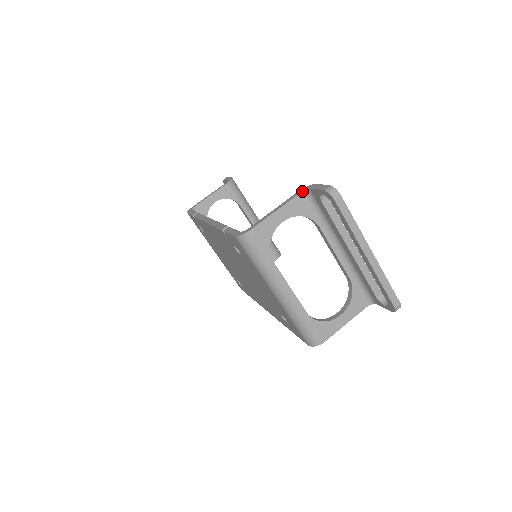
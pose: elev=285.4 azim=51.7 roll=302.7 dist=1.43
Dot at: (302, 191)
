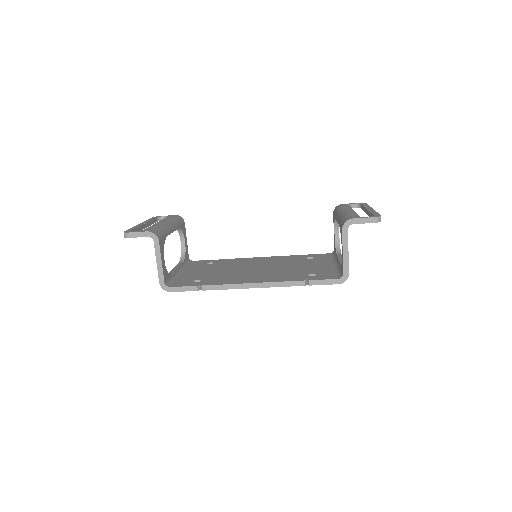
Dot at: occluded
